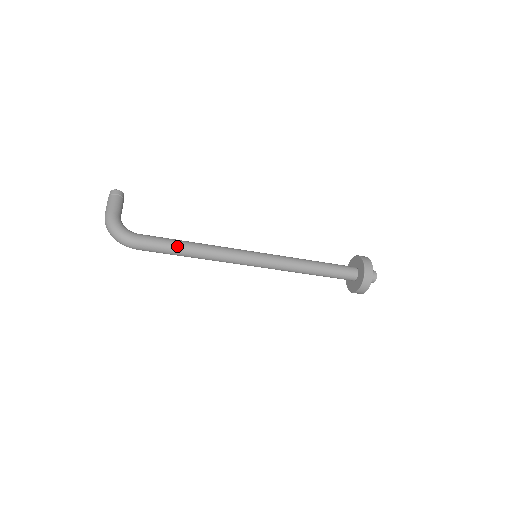
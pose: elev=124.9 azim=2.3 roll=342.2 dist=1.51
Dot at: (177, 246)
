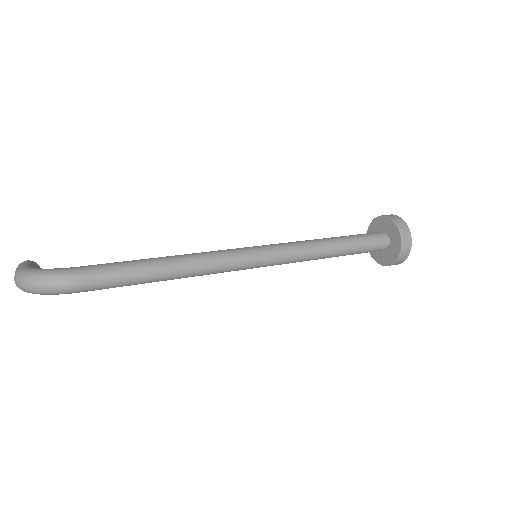
Dot at: (141, 262)
